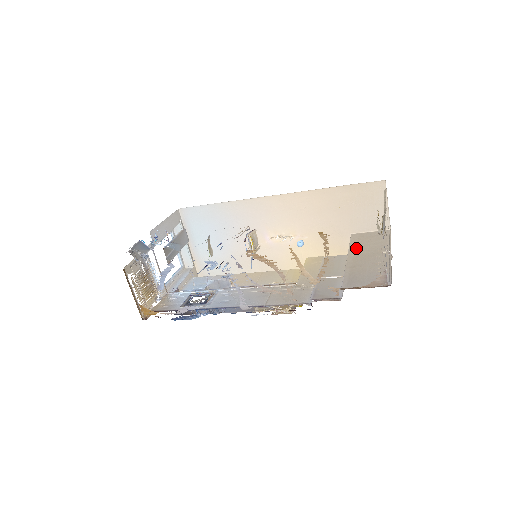
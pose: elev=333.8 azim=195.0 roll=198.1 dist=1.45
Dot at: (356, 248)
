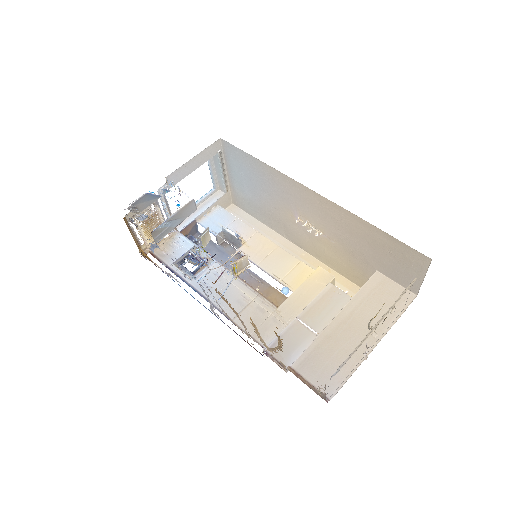
Dot at: (358, 304)
